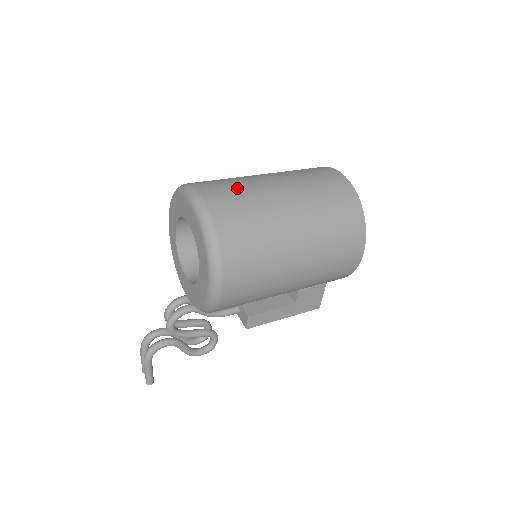
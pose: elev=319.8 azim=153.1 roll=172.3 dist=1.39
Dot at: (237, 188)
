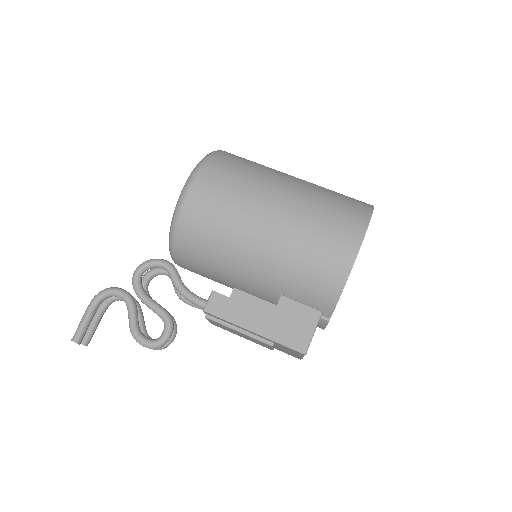
Dot at: occluded
